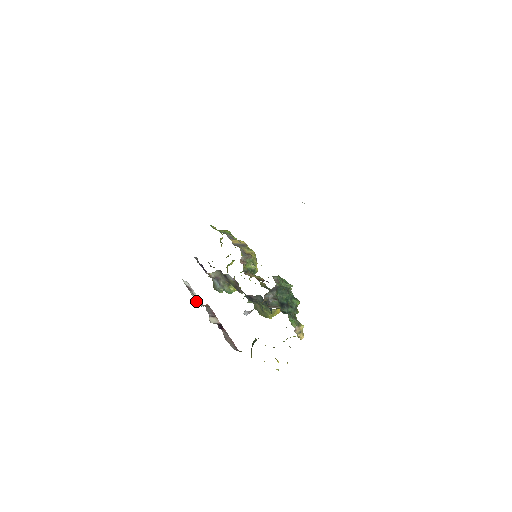
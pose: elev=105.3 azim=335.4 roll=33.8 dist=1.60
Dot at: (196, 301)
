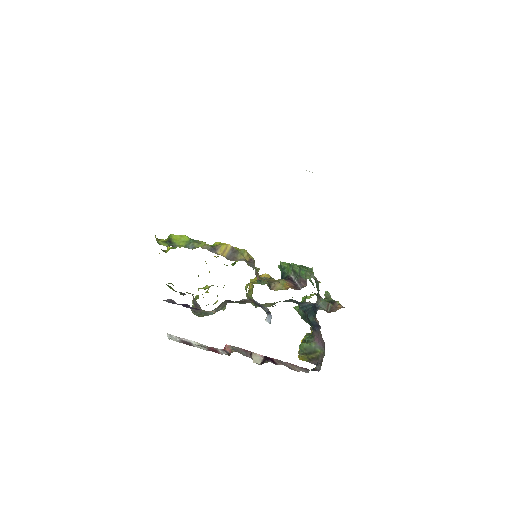
Dot at: occluded
